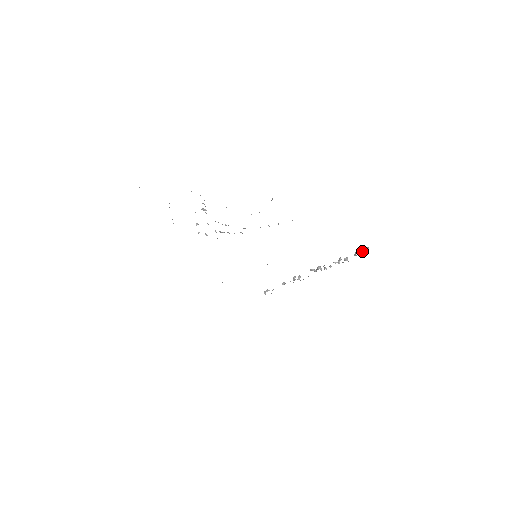
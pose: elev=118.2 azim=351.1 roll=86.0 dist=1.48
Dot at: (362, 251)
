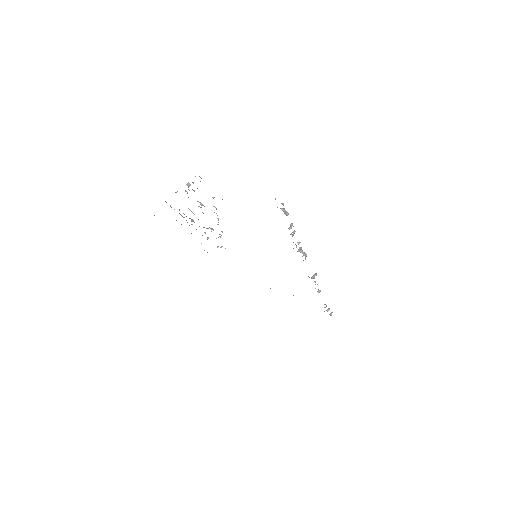
Dot at: occluded
